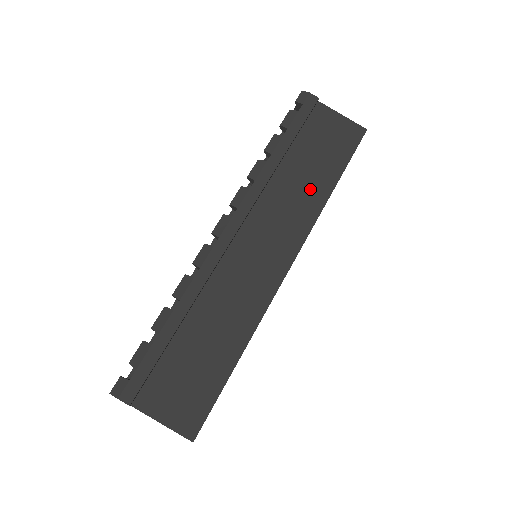
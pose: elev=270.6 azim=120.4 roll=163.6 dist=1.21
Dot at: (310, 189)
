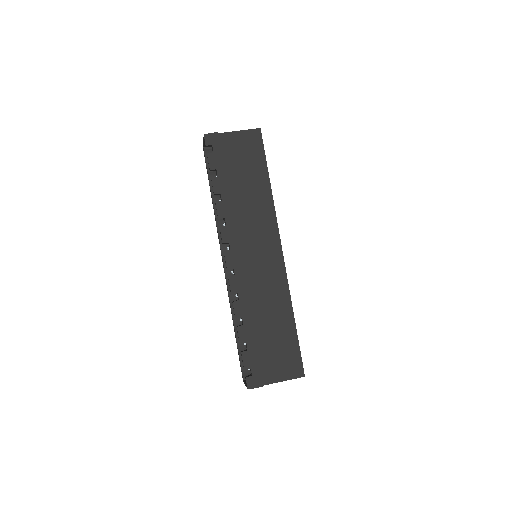
Dot at: (258, 196)
